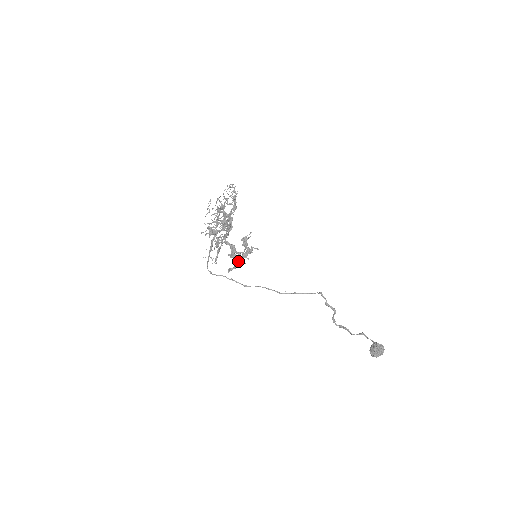
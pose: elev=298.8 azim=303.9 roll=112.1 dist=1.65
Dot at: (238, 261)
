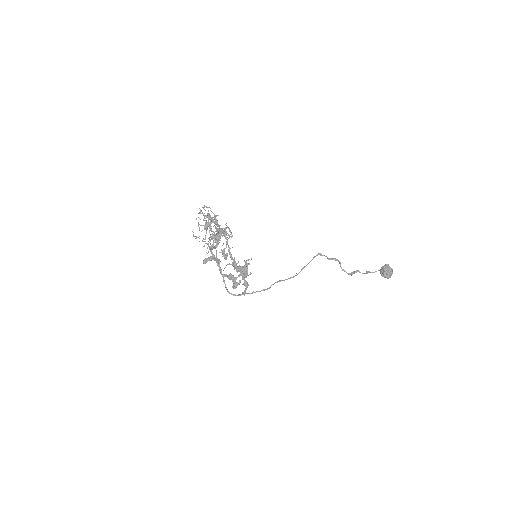
Dot at: (245, 276)
